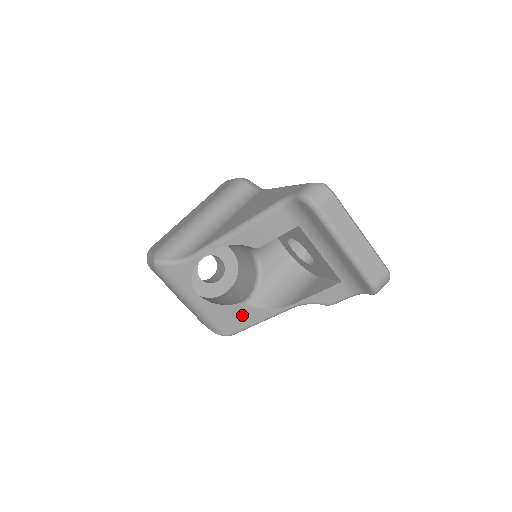
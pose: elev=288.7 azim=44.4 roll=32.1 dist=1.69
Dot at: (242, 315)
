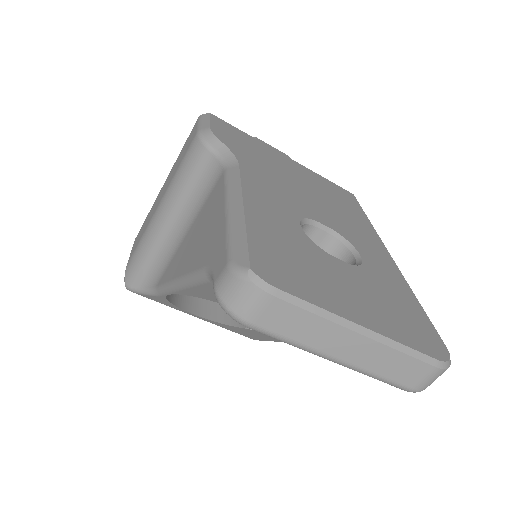
Dot at: (257, 335)
